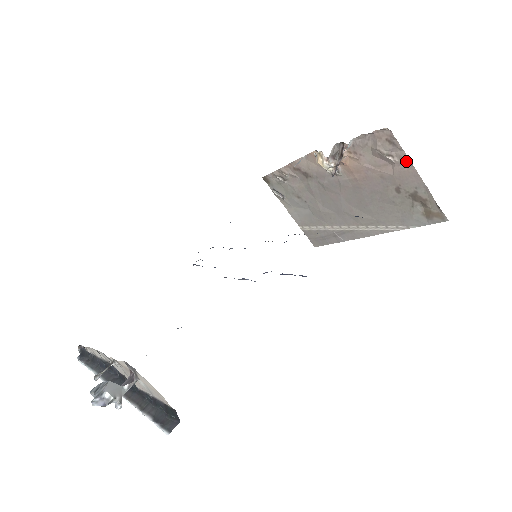
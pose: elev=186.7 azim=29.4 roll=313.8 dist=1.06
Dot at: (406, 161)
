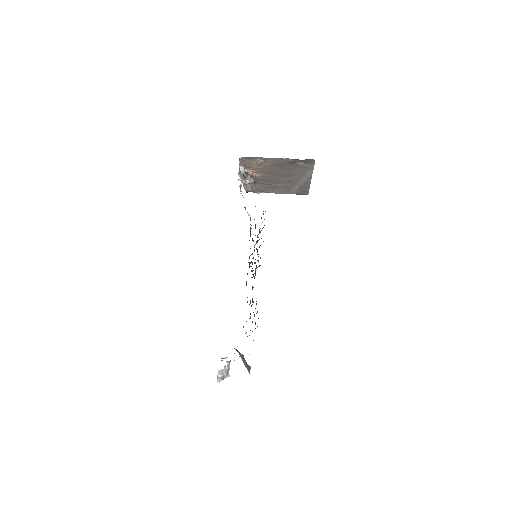
Dot at: (265, 159)
